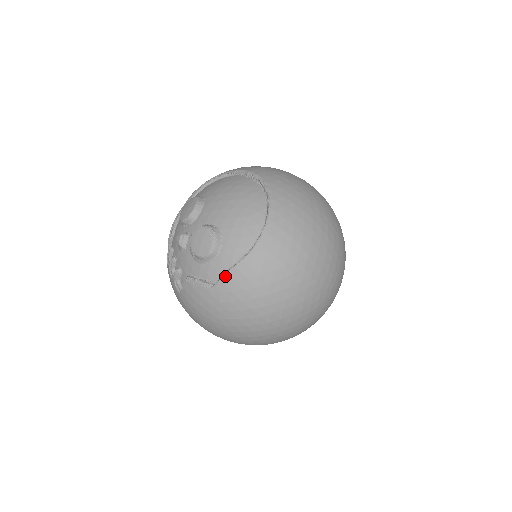
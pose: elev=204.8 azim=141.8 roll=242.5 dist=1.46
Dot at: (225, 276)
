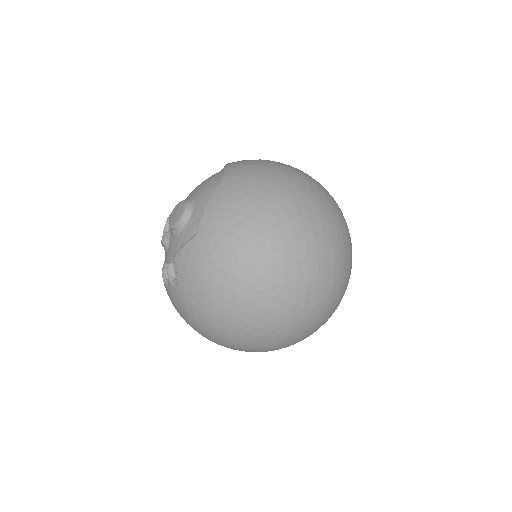
Dot at: (203, 213)
